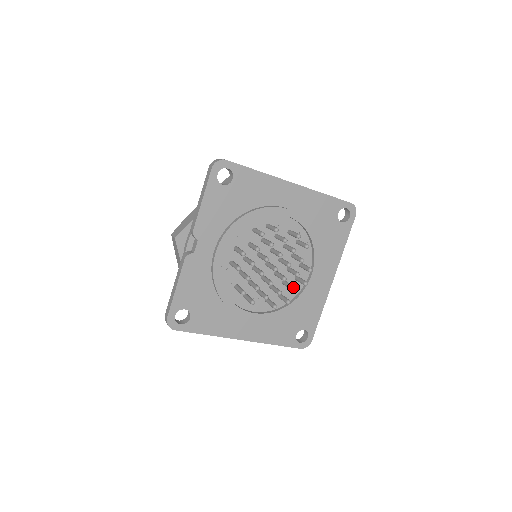
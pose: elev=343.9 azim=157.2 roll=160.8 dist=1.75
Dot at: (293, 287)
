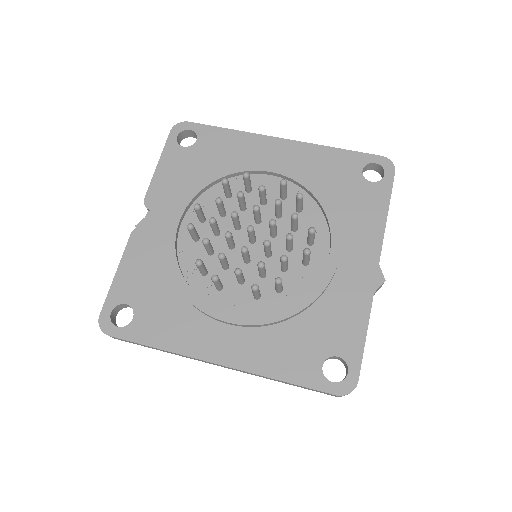
Dot at: (283, 255)
